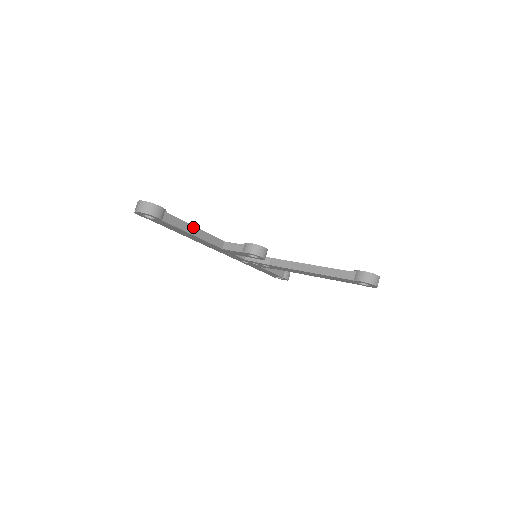
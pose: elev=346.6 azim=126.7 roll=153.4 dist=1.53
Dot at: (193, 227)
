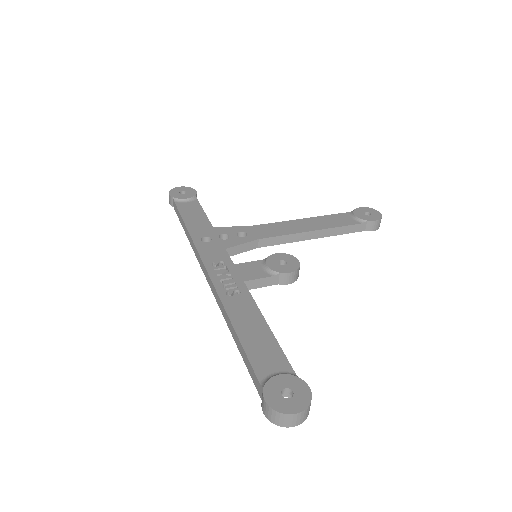
Dot at: (271, 332)
